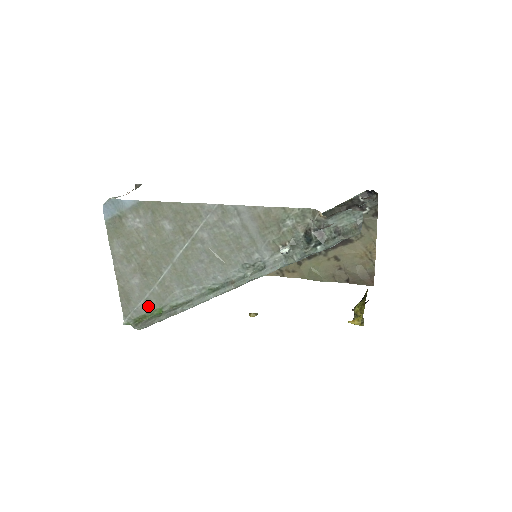
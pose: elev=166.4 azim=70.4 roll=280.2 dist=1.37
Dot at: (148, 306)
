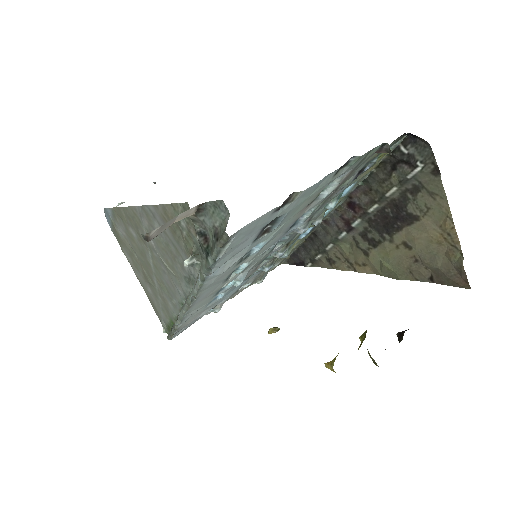
Dot at: (166, 316)
